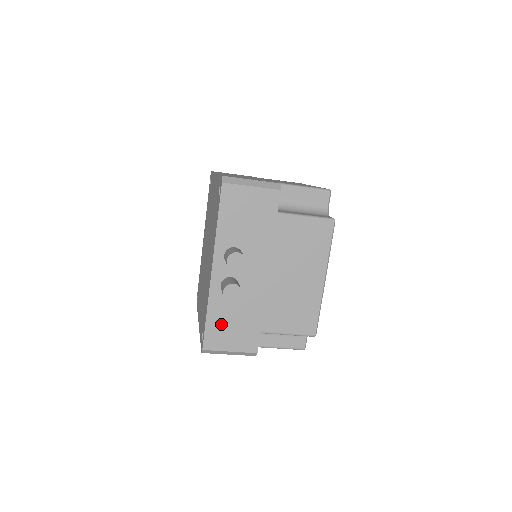
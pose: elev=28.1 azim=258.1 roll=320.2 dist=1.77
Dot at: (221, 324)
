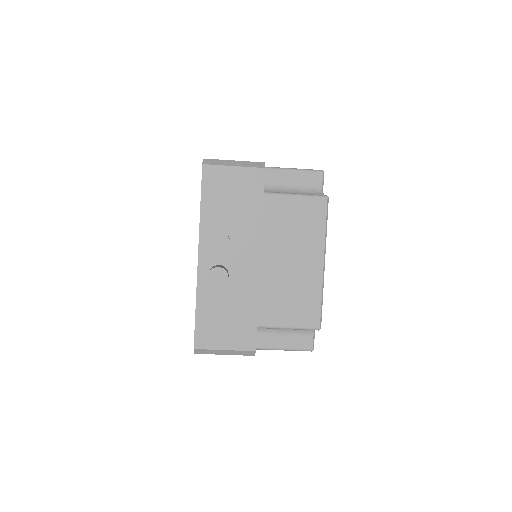
Dot at: (212, 318)
